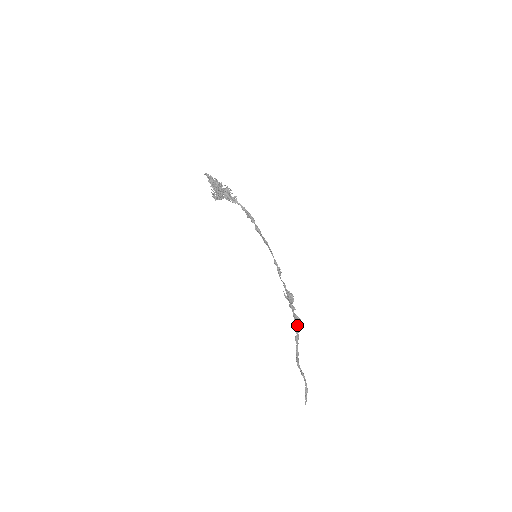
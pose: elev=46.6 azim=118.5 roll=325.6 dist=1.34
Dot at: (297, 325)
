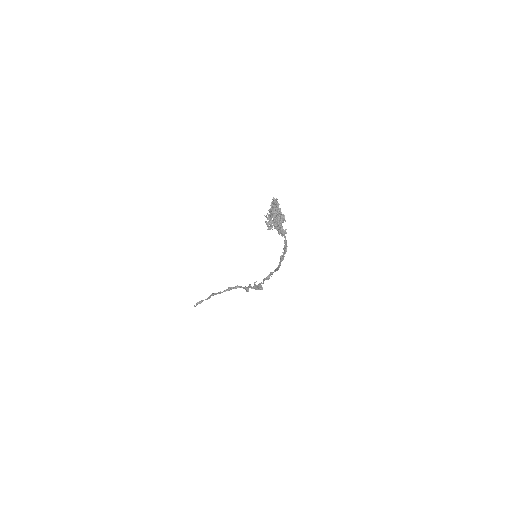
Dot at: (240, 287)
